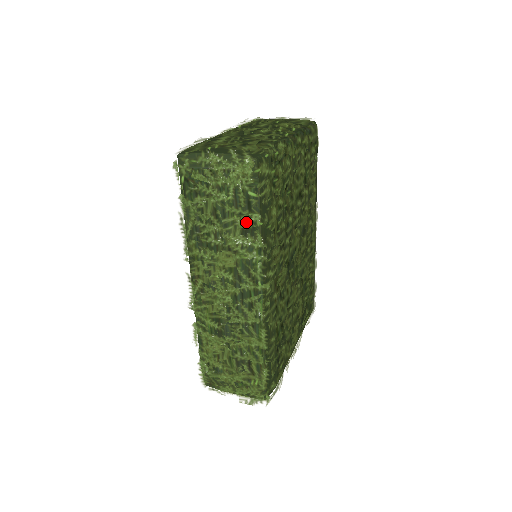
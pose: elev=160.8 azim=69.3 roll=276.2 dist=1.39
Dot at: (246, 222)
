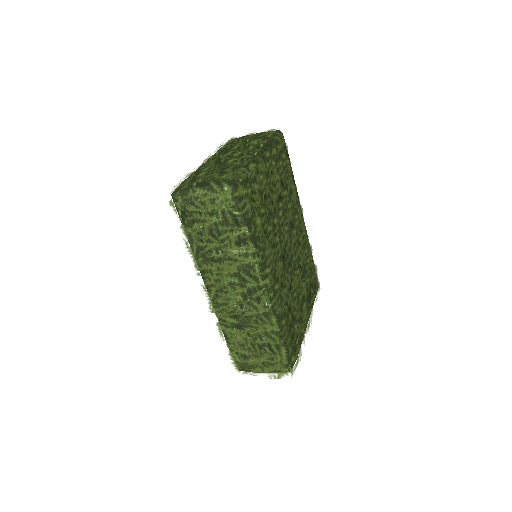
Dot at: (237, 235)
